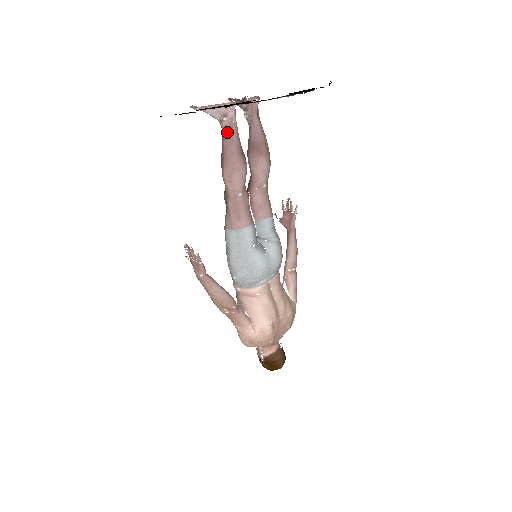
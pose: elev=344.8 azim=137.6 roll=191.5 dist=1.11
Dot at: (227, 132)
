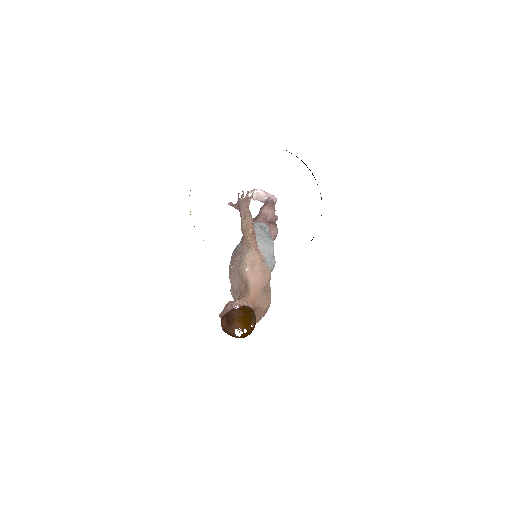
Dot at: (272, 201)
